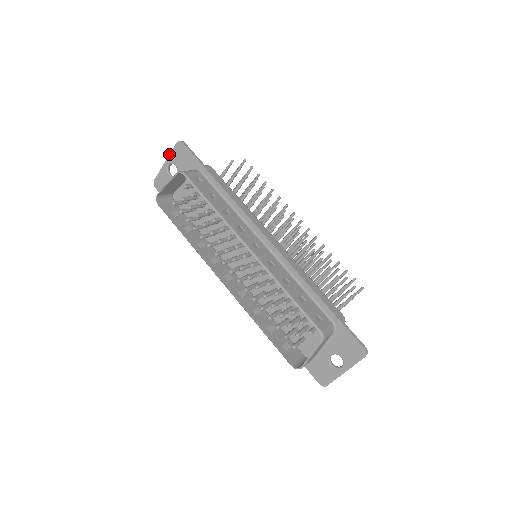
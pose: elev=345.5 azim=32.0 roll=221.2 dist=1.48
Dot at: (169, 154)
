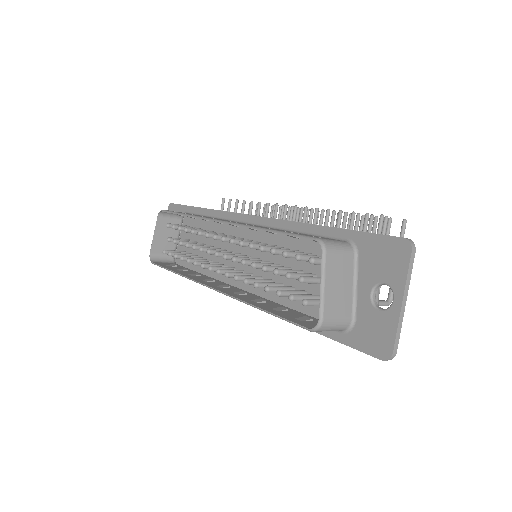
Dot at: occluded
